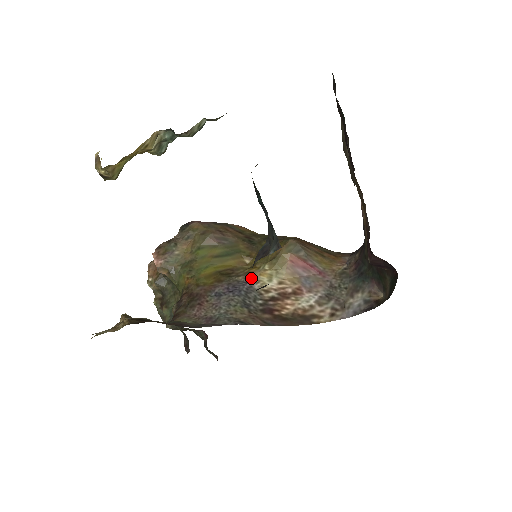
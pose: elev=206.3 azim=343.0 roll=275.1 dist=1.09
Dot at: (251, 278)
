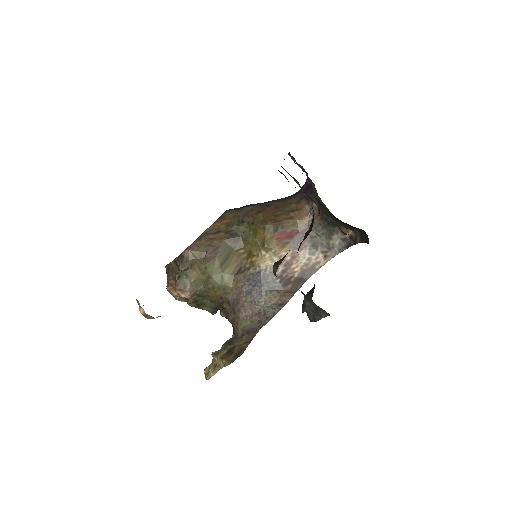
Dot at: (260, 268)
